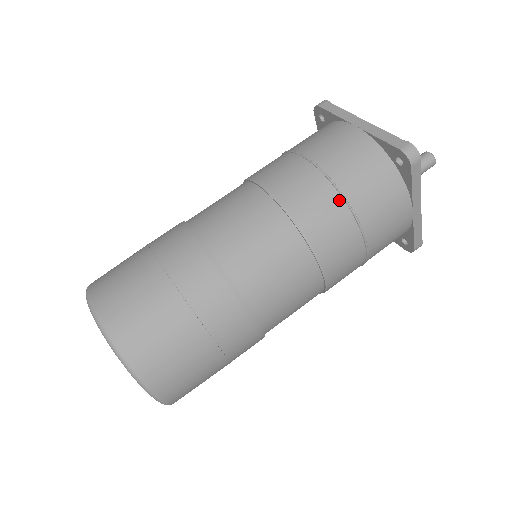
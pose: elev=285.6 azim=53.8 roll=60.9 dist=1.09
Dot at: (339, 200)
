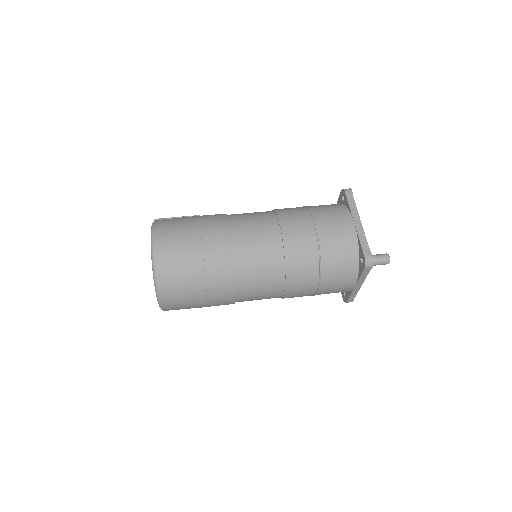
Dot at: (317, 262)
